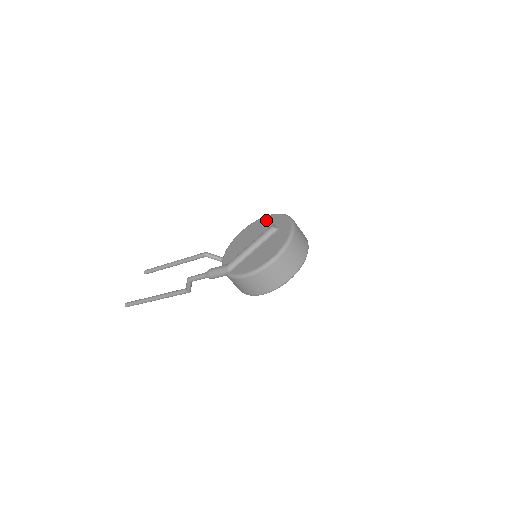
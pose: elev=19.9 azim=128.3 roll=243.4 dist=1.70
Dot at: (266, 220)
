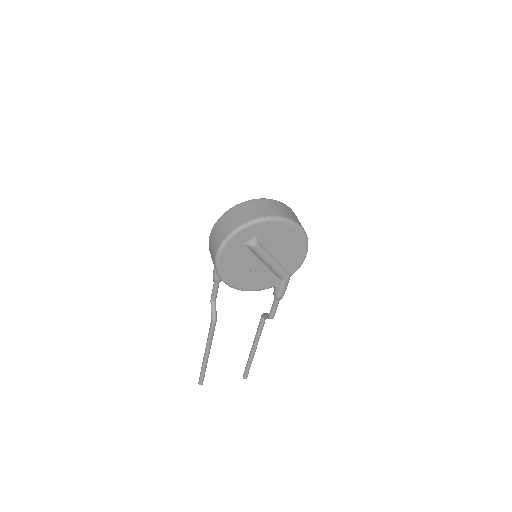
Dot at: occluded
